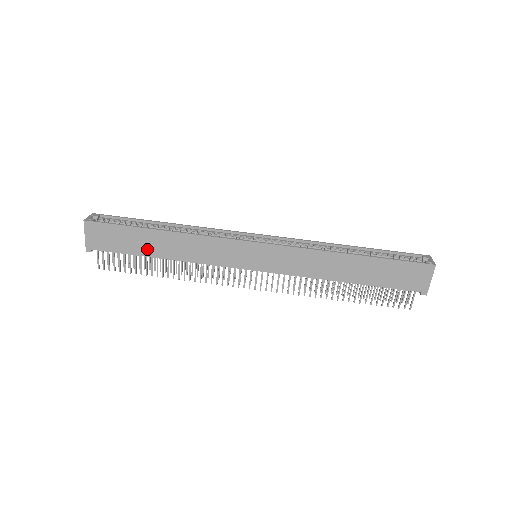
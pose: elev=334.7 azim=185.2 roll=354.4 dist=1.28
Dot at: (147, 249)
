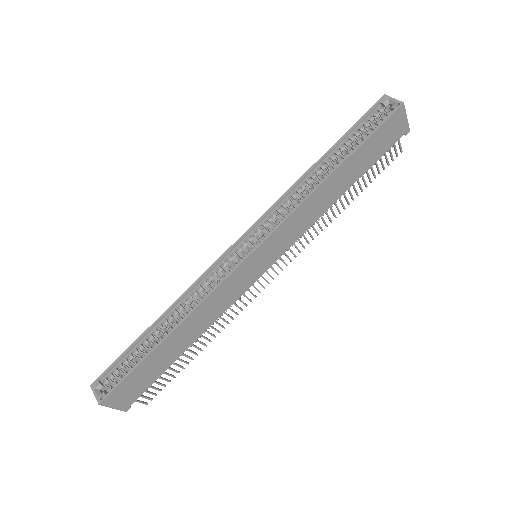
Dot at: (172, 356)
